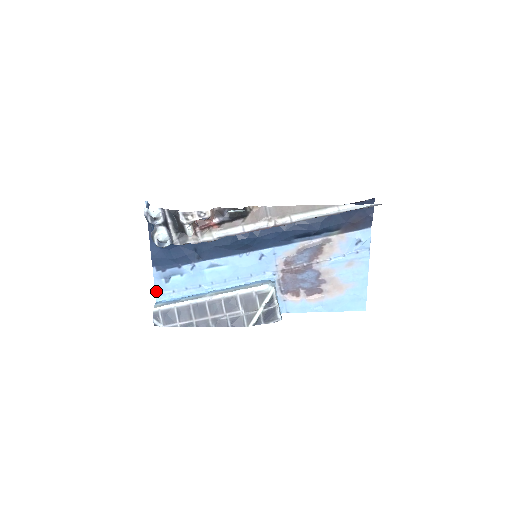
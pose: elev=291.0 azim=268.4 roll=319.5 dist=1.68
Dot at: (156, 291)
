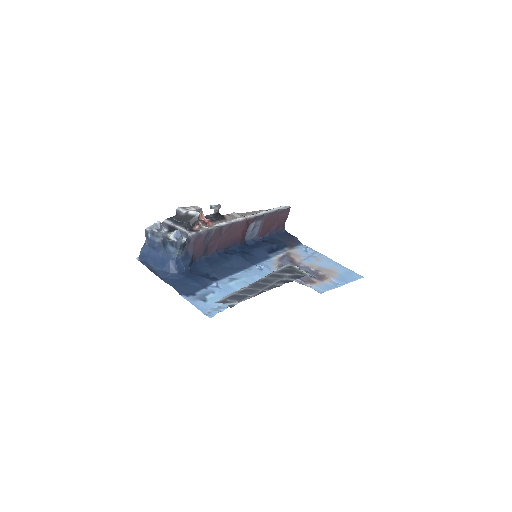
Dot at: (202, 312)
